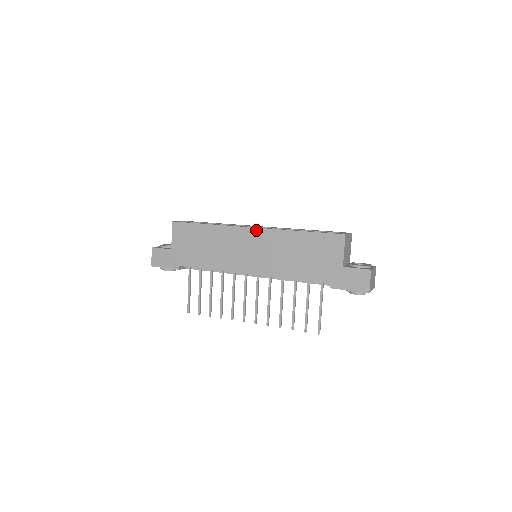
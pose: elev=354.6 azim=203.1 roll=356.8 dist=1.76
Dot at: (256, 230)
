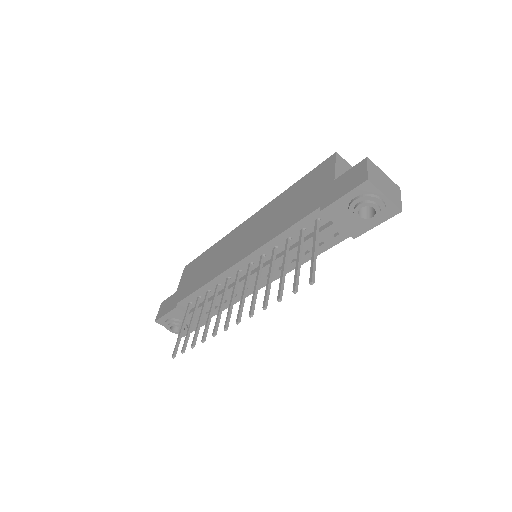
Dot at: (251, 218)
